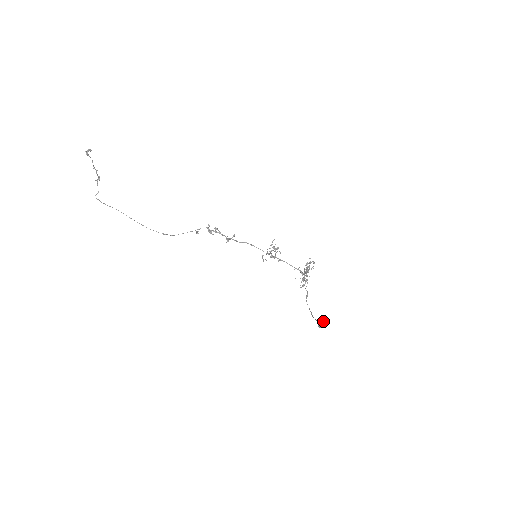
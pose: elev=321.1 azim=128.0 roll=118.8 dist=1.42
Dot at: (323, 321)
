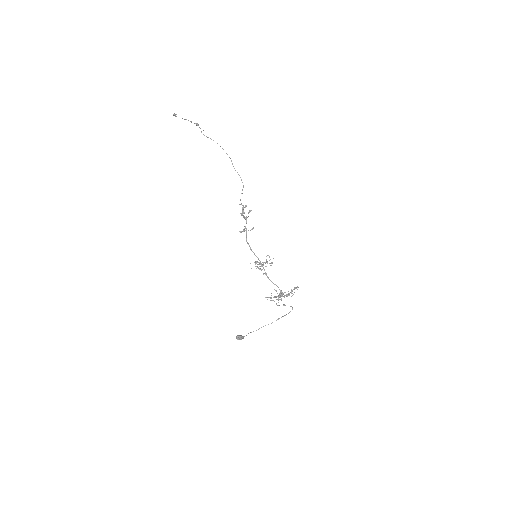
Dot at: (236, 338)
